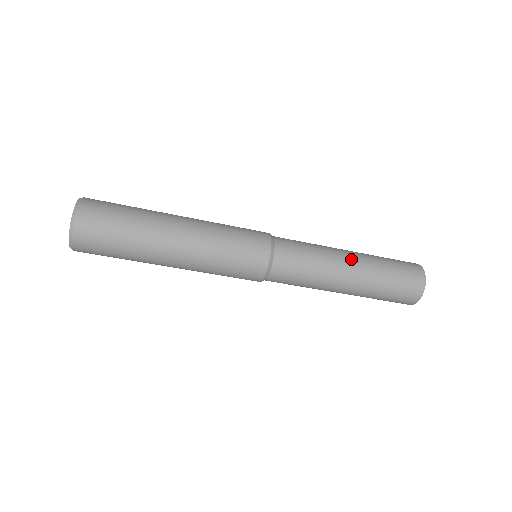
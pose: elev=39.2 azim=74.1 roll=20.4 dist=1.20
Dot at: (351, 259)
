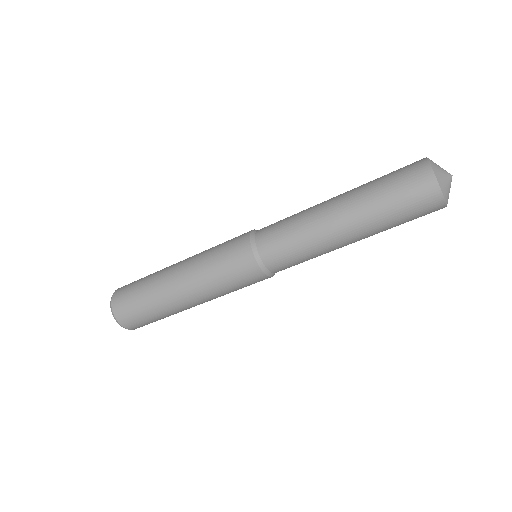
Dot at: (335, 212)
